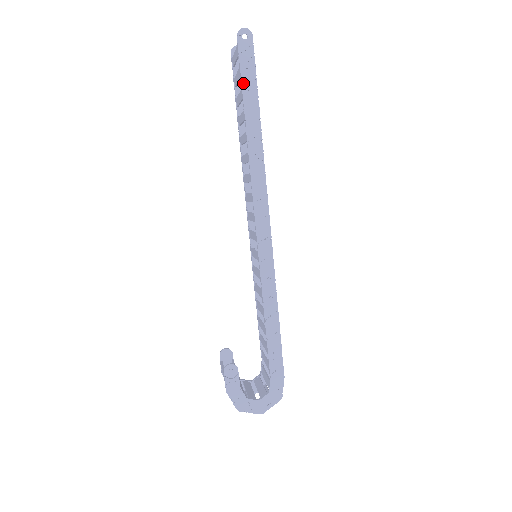
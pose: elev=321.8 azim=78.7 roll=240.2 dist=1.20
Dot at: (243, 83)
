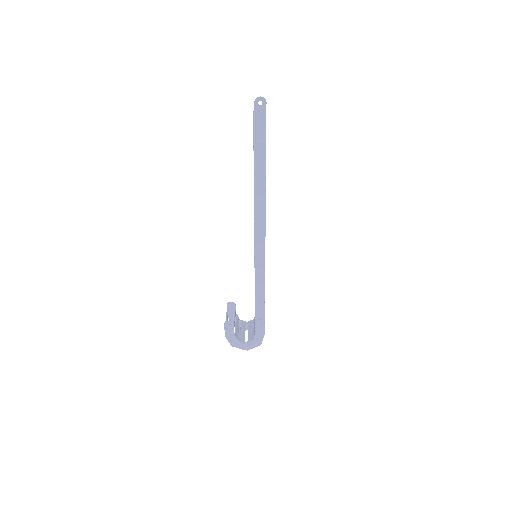
Dot at: (255, 149)
